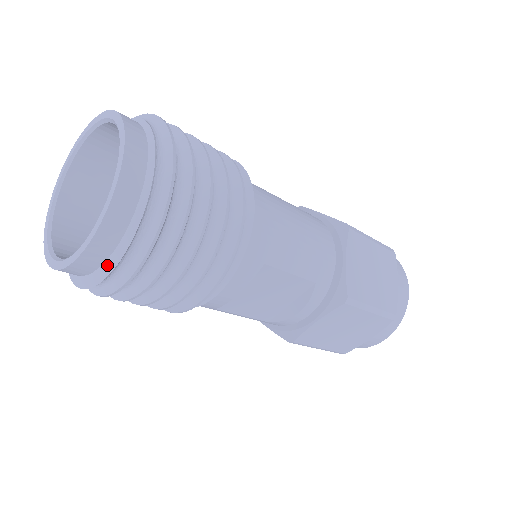
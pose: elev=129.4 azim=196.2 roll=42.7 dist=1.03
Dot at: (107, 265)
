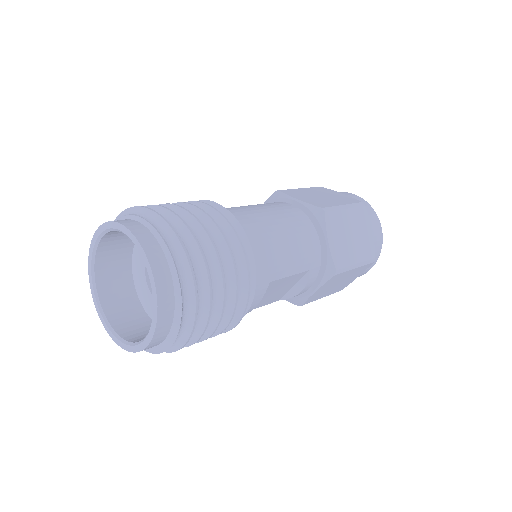
Dot at: (165, 343)
